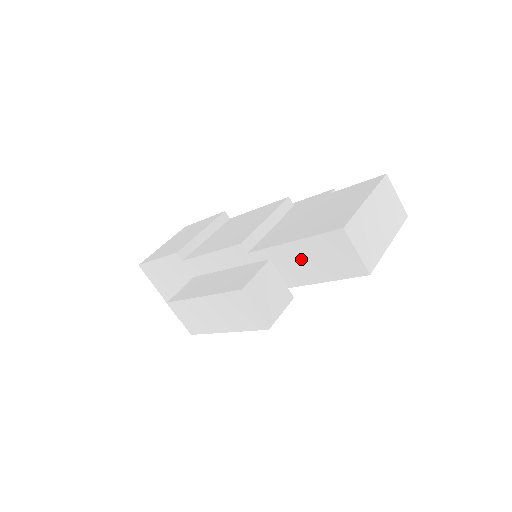
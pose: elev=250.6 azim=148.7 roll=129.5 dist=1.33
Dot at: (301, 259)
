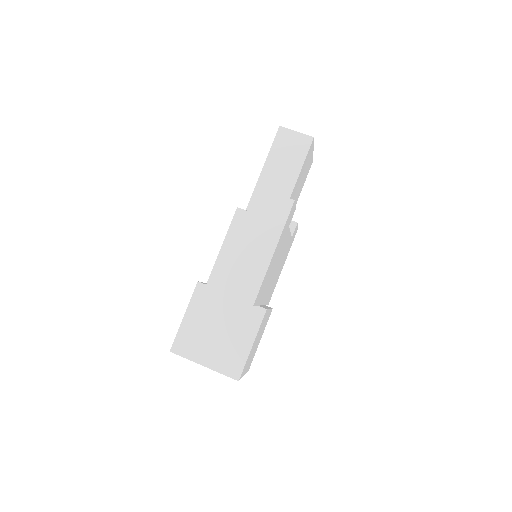
Dot at: (277, 172)
